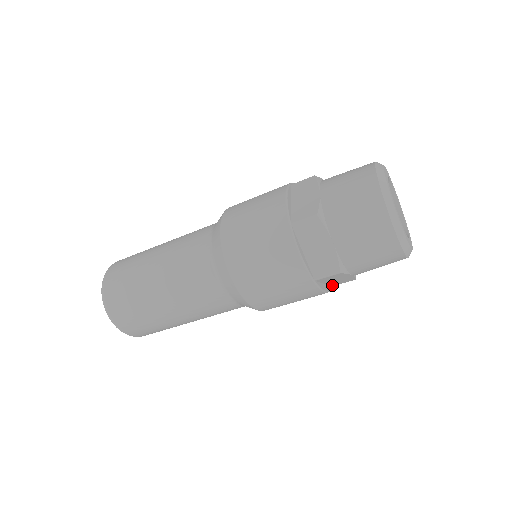
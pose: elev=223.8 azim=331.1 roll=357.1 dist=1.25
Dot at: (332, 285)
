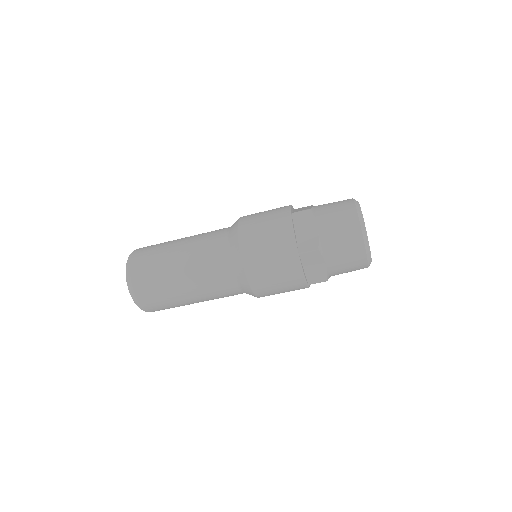
Dot at: (308, 281)
